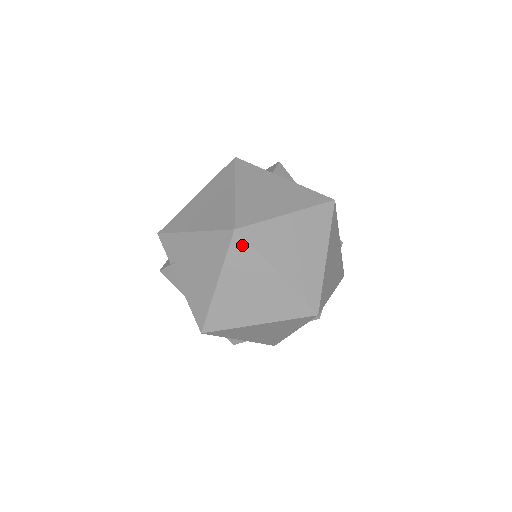
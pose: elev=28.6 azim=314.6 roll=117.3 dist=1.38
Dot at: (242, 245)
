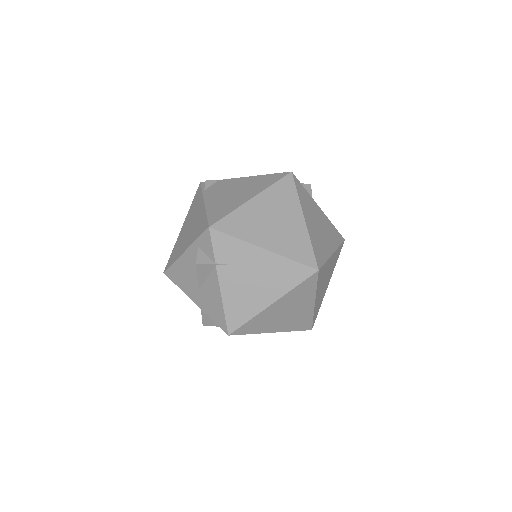
Dot at: (313, 281)
